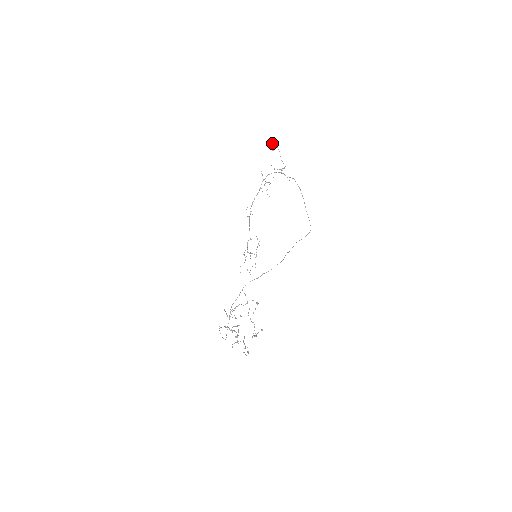
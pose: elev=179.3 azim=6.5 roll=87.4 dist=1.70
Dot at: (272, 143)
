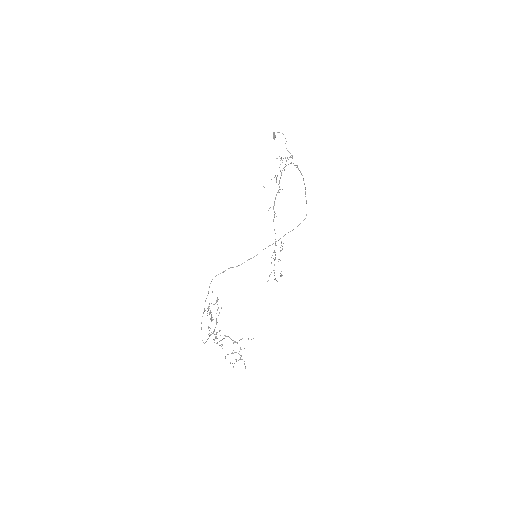
Dot at: (278, 132)
